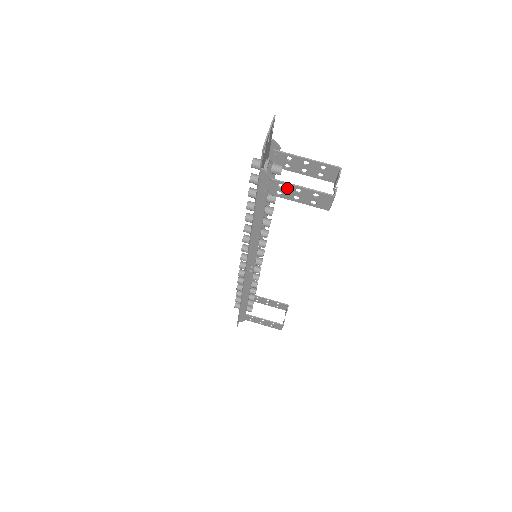
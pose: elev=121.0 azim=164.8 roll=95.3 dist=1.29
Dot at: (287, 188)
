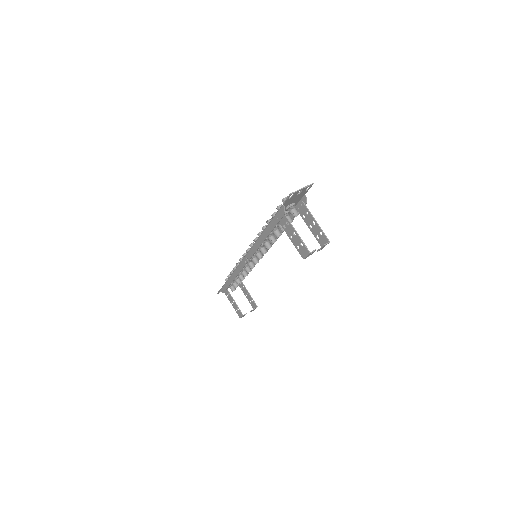
Dot at: (290, 227)
